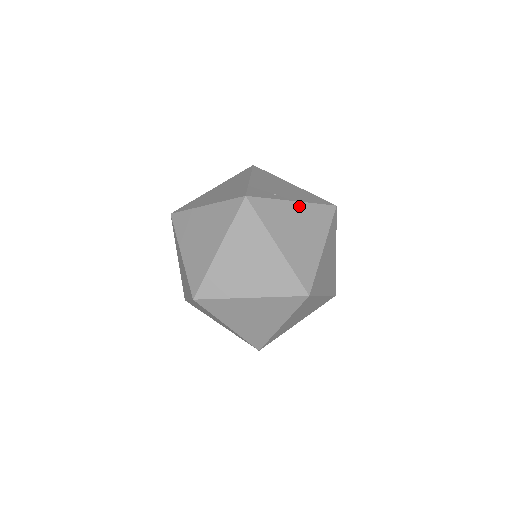
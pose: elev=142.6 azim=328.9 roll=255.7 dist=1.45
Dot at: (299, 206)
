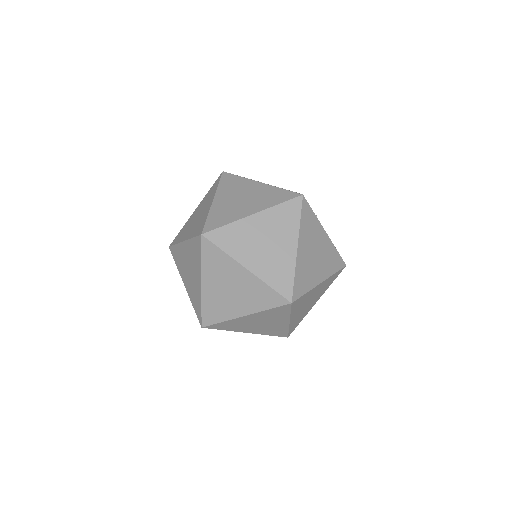
Dot at: (327, 239)
